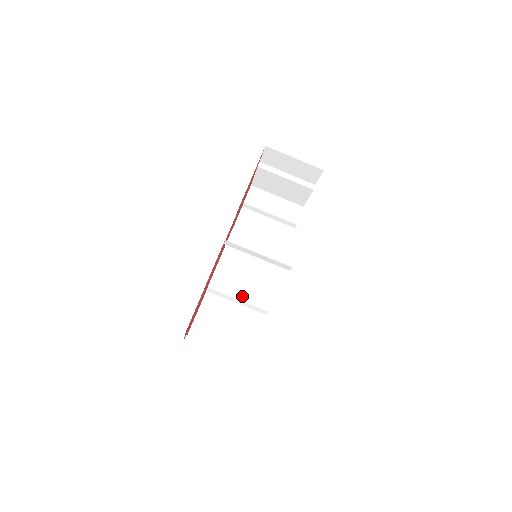
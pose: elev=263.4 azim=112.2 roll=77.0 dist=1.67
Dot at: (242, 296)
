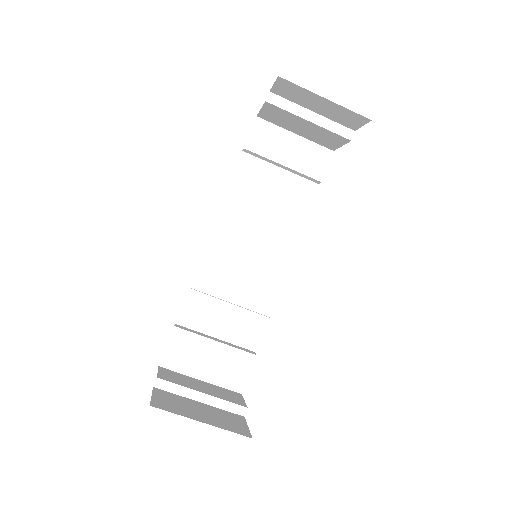
Dot at: (237, 298)
